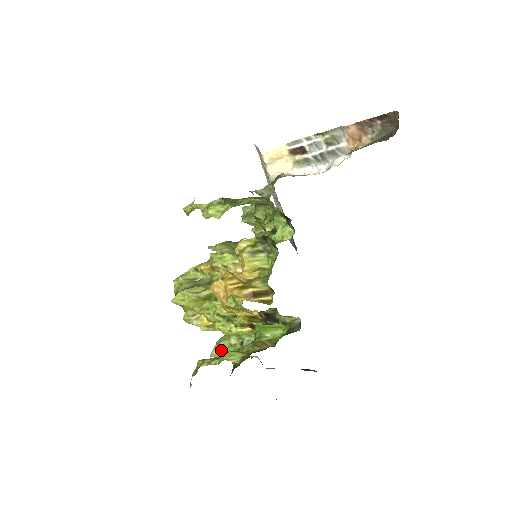
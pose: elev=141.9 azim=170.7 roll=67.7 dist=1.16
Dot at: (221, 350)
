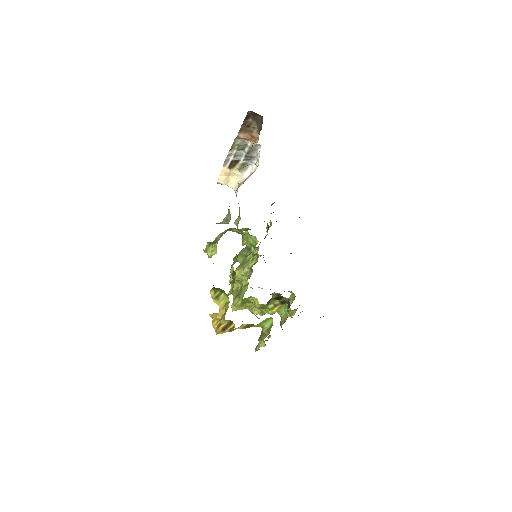
Dot at: occluded
